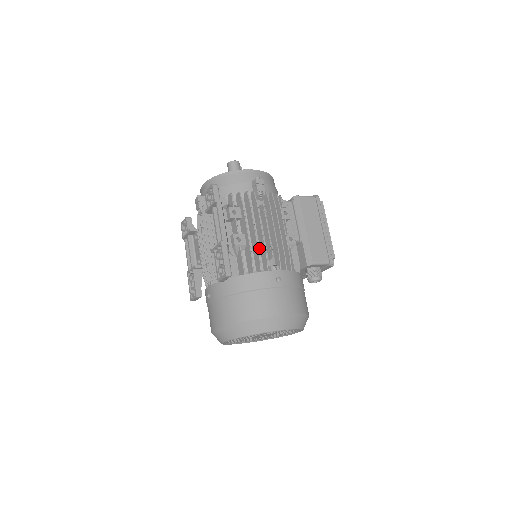
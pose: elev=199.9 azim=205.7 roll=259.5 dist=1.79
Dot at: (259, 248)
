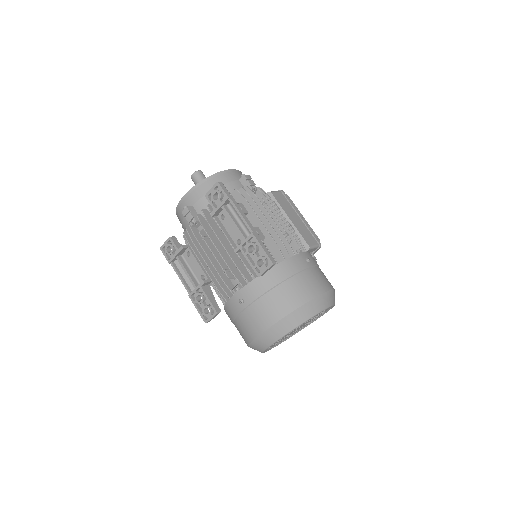
Dot at: occluded
